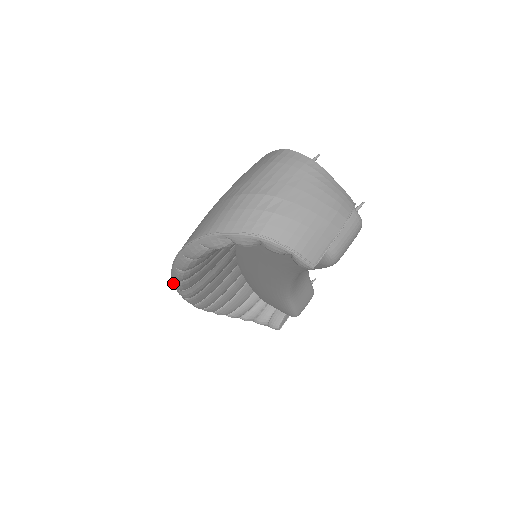
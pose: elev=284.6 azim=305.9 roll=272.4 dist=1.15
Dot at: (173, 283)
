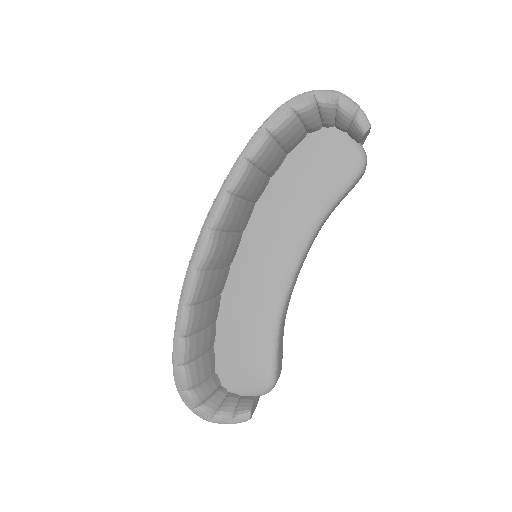
Dot at: (211, 211)
